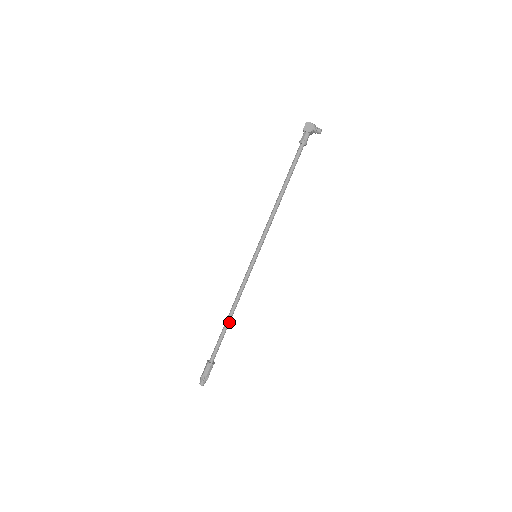
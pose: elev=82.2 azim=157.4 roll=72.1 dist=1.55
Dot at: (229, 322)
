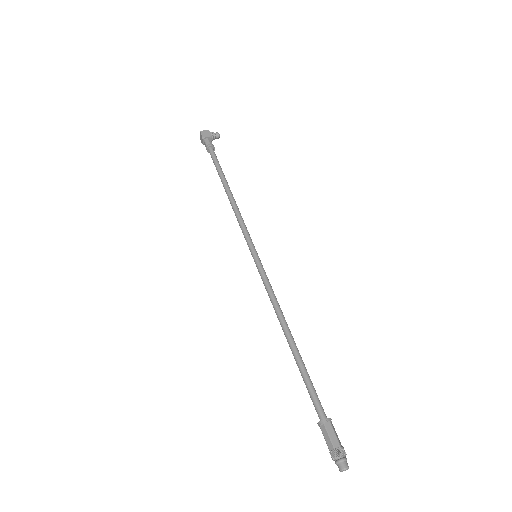
Dot at: (296, 346)
